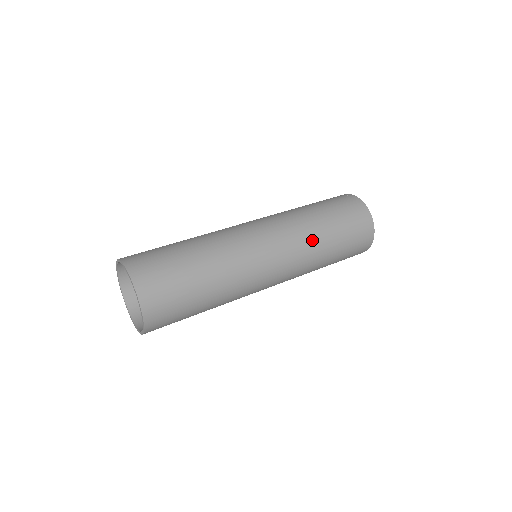
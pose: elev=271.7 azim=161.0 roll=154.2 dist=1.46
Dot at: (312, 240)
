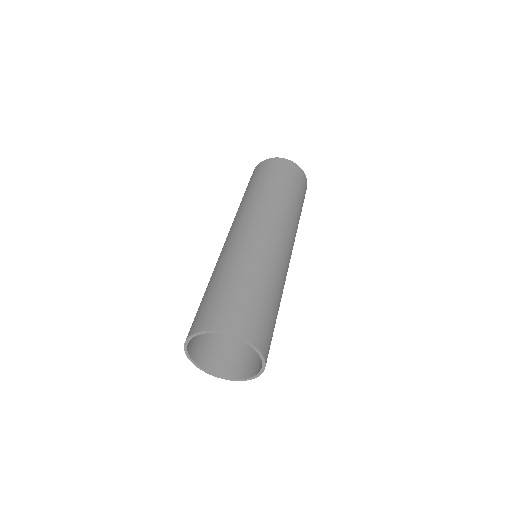
Dot at: (278, 201)
